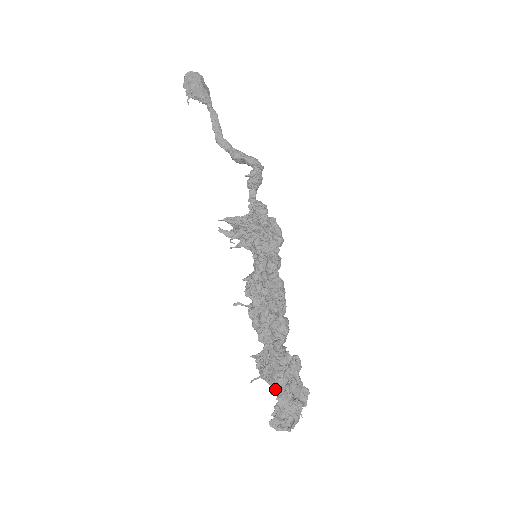
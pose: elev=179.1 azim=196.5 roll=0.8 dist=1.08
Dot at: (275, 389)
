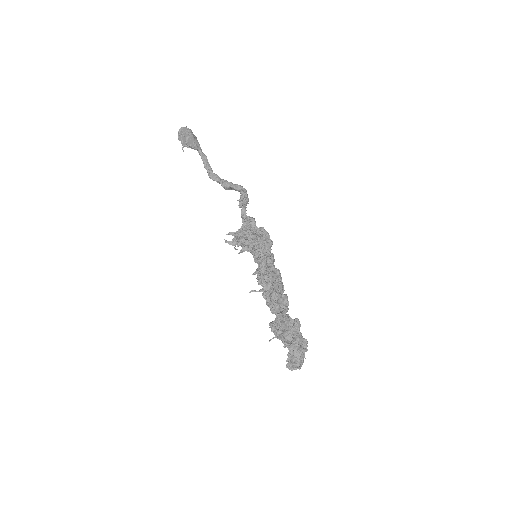
Dot at: (286, 343)
